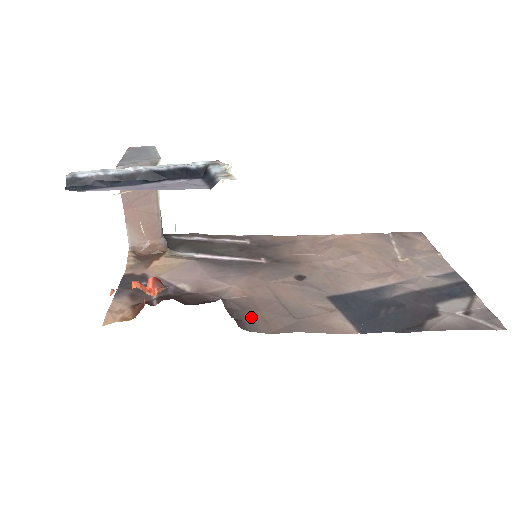
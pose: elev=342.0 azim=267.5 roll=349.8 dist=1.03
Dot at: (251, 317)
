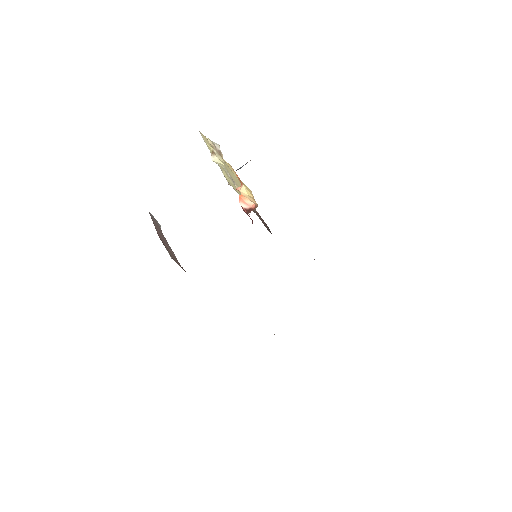
Dot at: occluded
